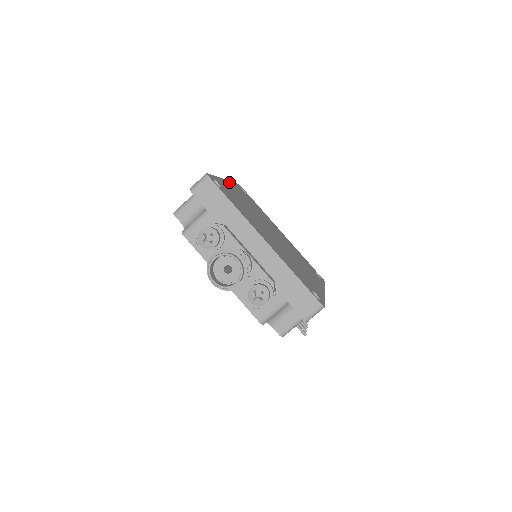
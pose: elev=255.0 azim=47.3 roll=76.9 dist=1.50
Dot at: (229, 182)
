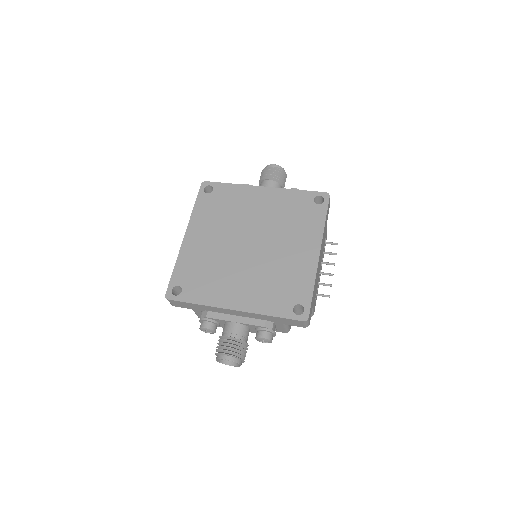
Dot at: (189, 228)
